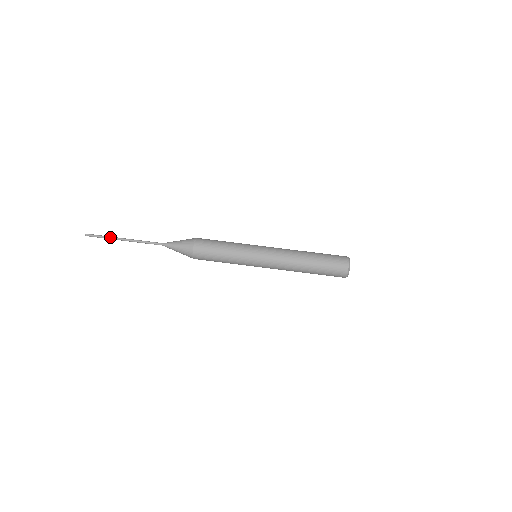
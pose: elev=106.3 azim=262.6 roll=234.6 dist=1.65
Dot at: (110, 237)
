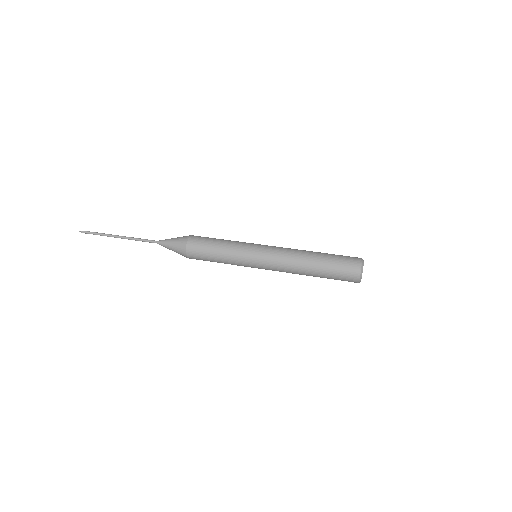
Dot at: (104, 233)
